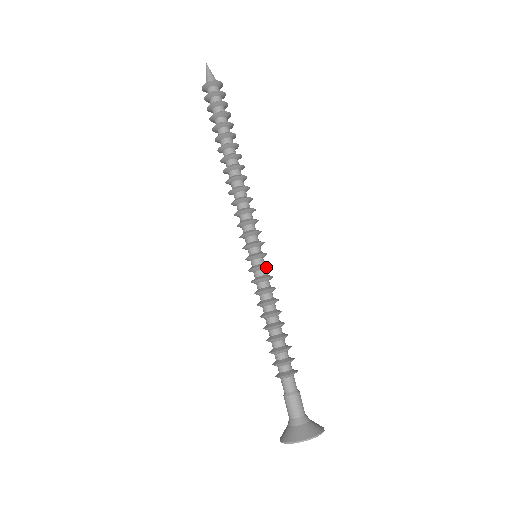
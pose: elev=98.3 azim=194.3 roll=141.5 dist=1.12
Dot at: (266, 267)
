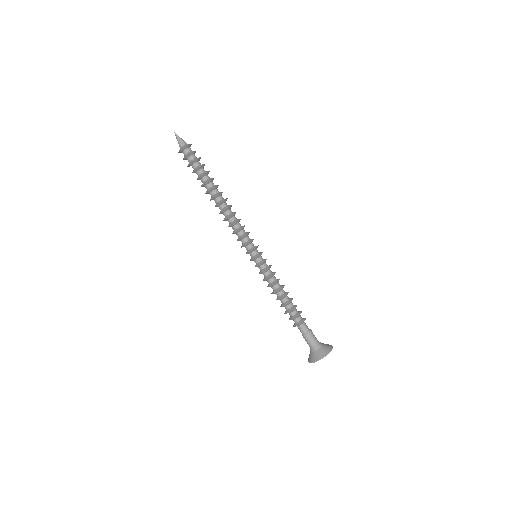
Dot at: (265, 261)
